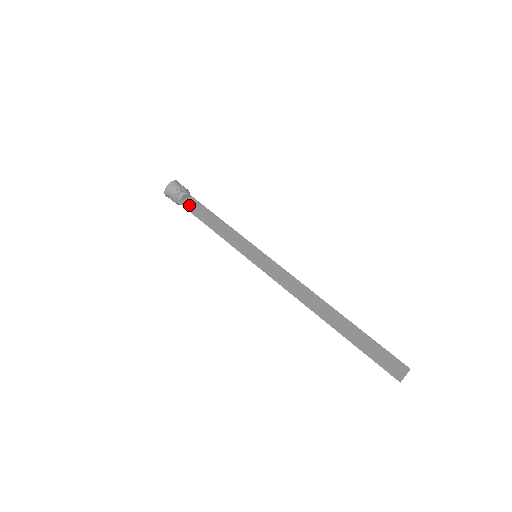
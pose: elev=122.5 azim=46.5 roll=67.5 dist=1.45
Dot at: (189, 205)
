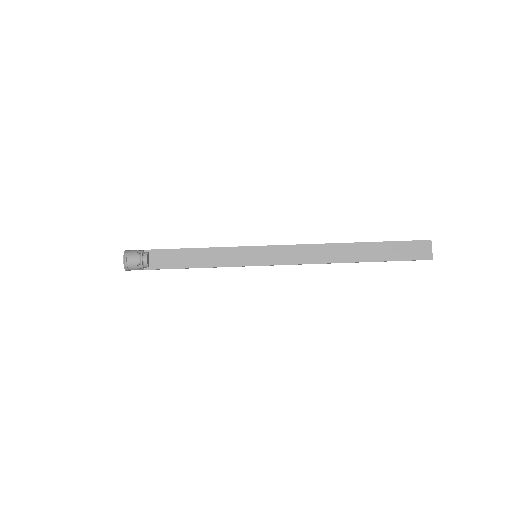
Dot at: (159, 264)
